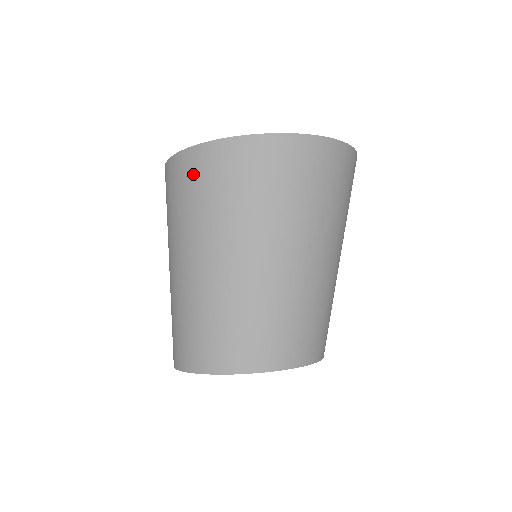
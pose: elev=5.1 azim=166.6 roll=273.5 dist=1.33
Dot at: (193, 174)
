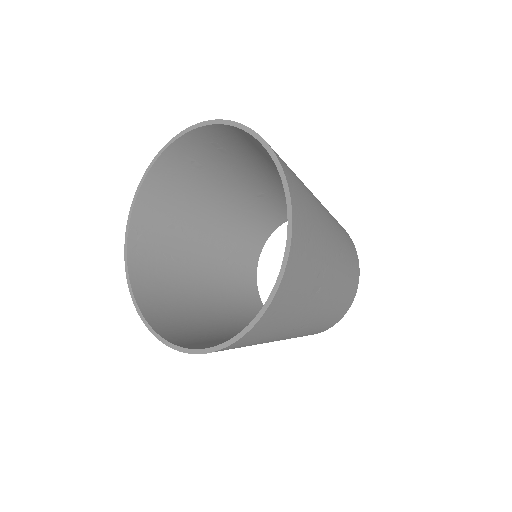
Dot at: occluded
